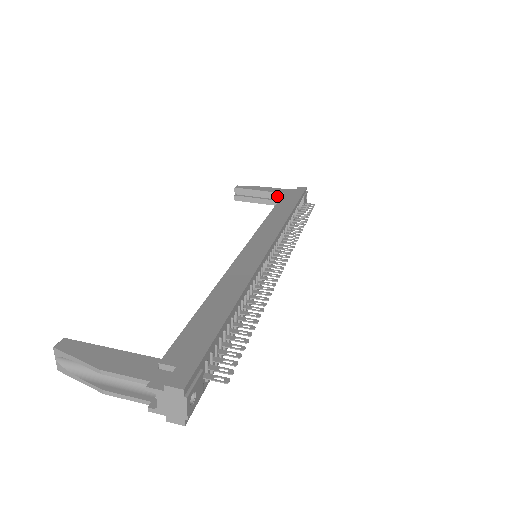
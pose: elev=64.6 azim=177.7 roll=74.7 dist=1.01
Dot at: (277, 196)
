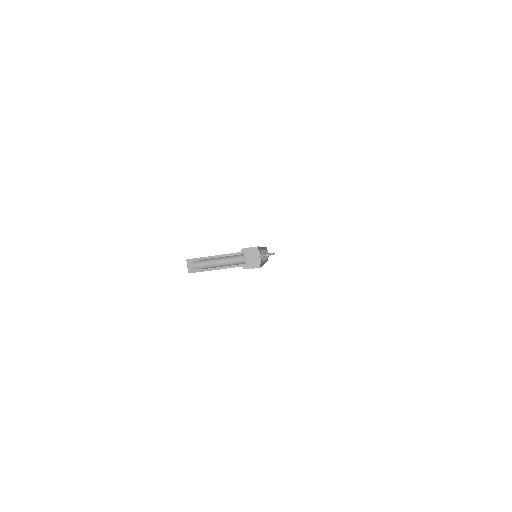
Dot at: occluded
